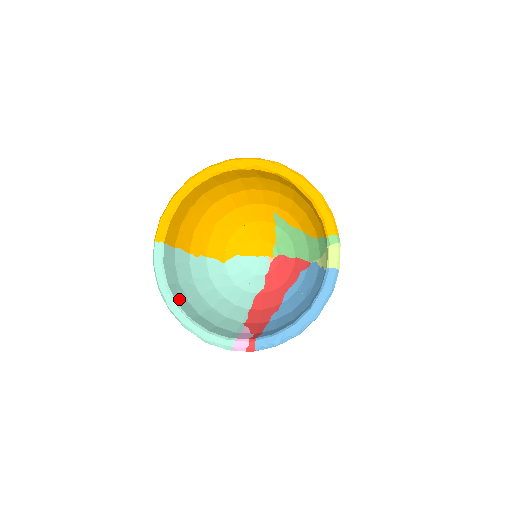
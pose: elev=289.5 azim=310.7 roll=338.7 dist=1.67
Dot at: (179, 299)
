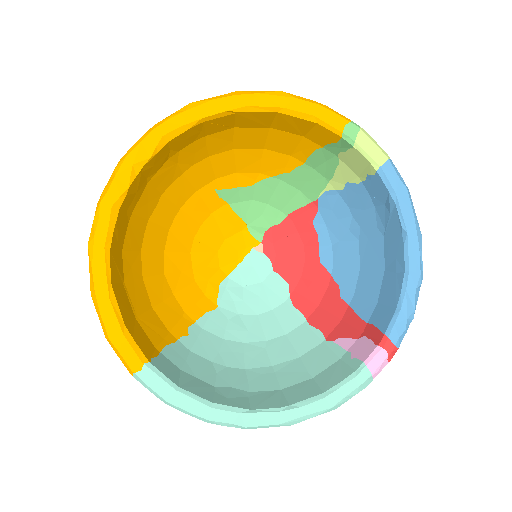
Dot at: (243, 402)
